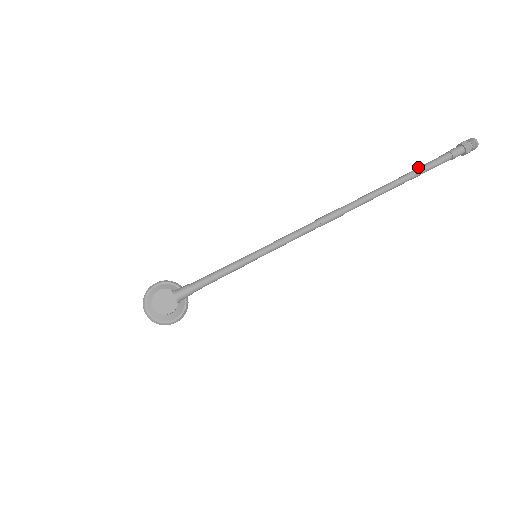
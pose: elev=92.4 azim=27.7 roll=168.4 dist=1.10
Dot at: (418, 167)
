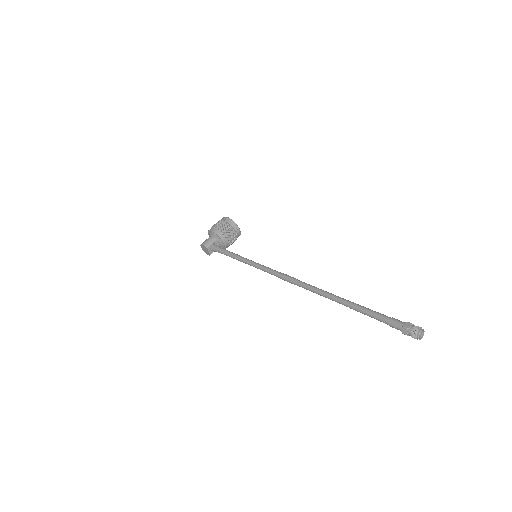
Dot at: (359, 307)
